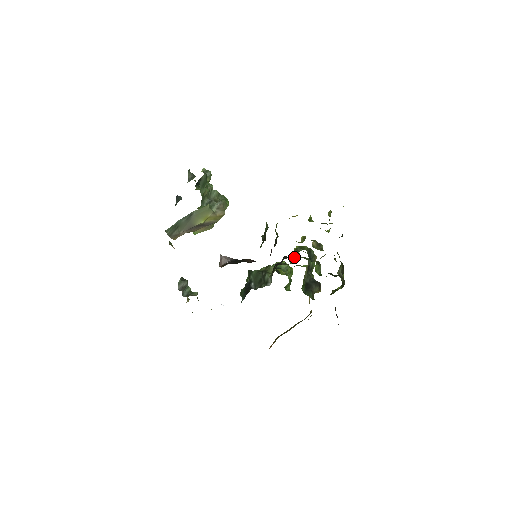
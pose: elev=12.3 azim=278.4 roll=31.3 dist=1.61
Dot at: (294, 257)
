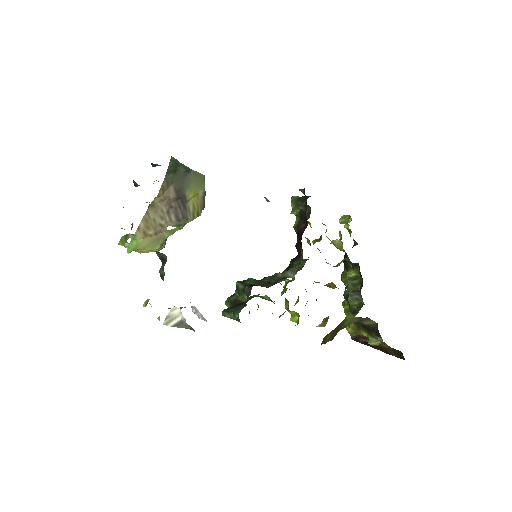
Dot at: (302, 265)
